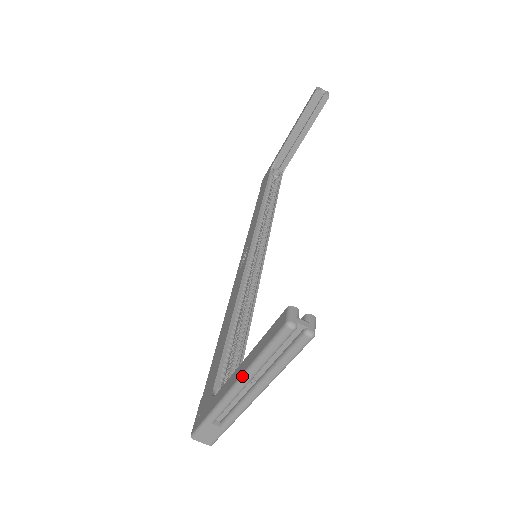
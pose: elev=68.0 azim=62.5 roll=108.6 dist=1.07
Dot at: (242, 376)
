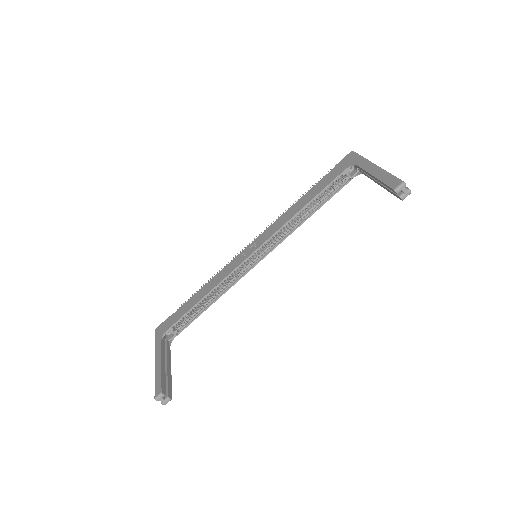
Dot at: (155, 369)
